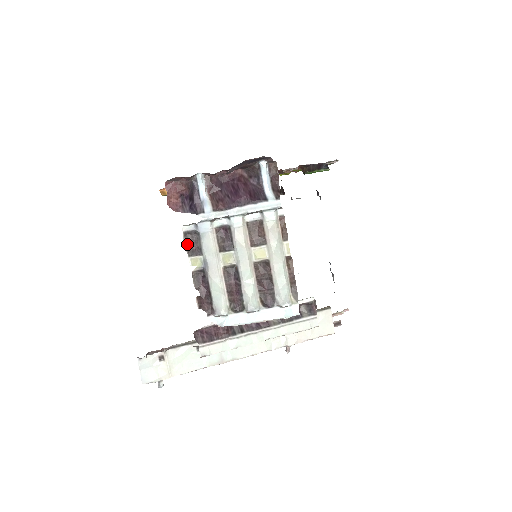
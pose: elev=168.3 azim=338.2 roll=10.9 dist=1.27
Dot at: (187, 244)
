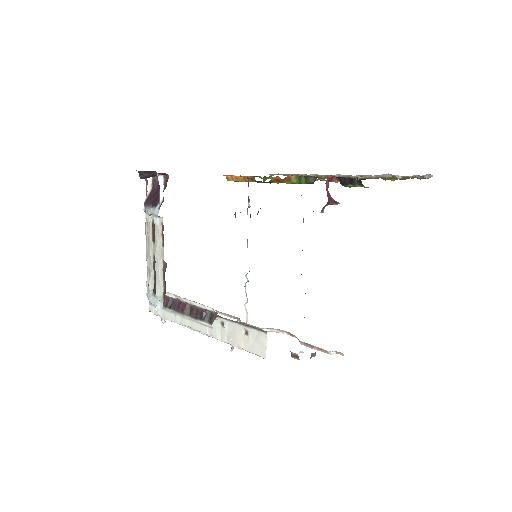
Dot at: occluded
